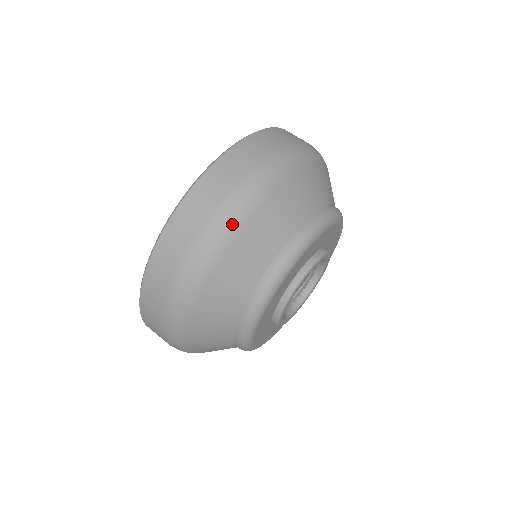
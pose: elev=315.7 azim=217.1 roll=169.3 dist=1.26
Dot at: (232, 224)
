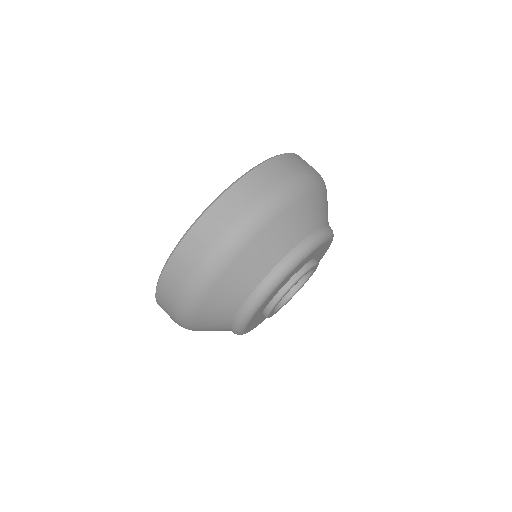
Dot at: (216, 270)
